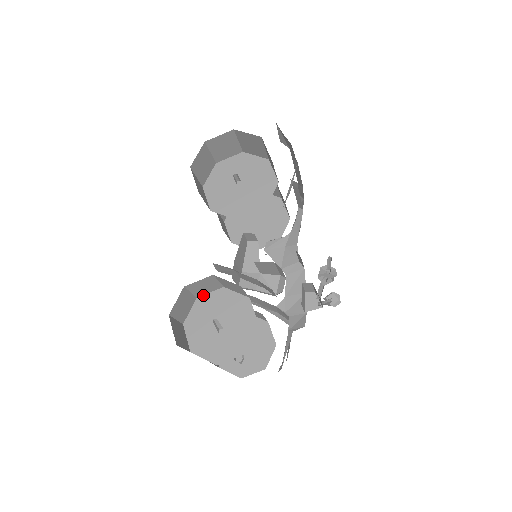
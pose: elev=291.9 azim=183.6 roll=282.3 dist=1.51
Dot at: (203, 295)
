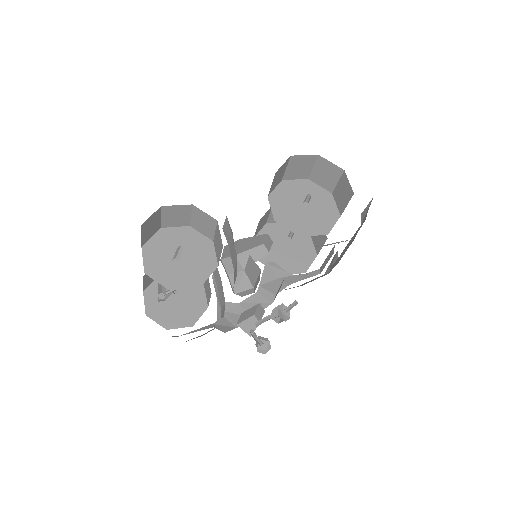
Dot at: (195, 229)
